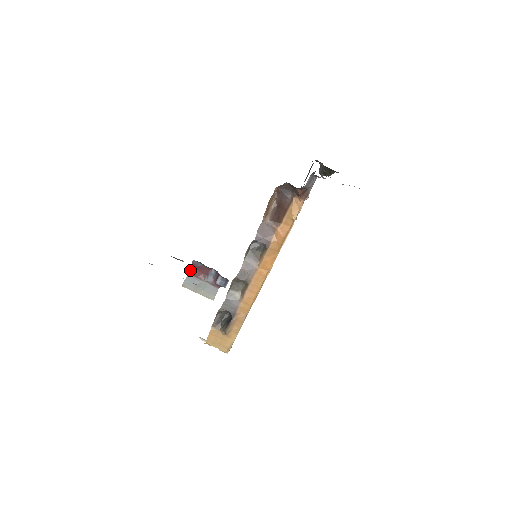
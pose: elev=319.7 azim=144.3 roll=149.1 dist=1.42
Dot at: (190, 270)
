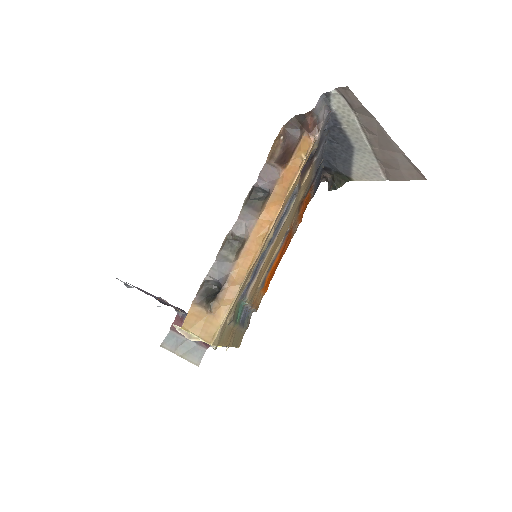
Dot at: occluded
